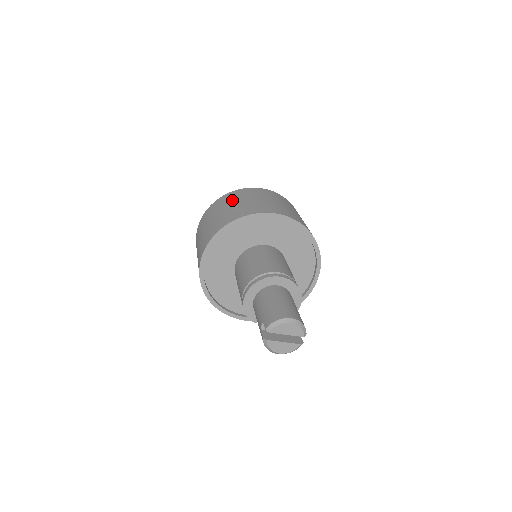
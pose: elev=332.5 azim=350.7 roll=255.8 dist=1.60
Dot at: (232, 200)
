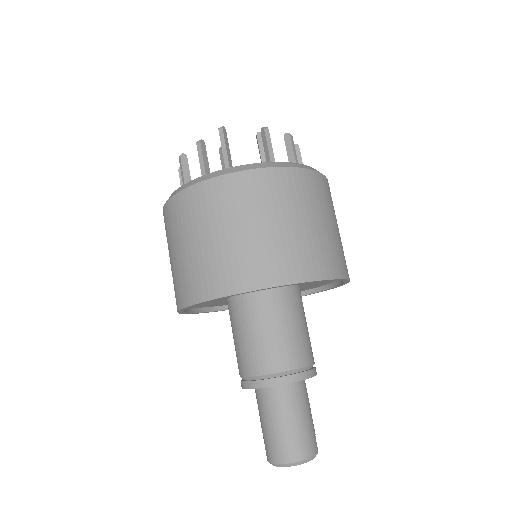
Dot at: (188, 227)
